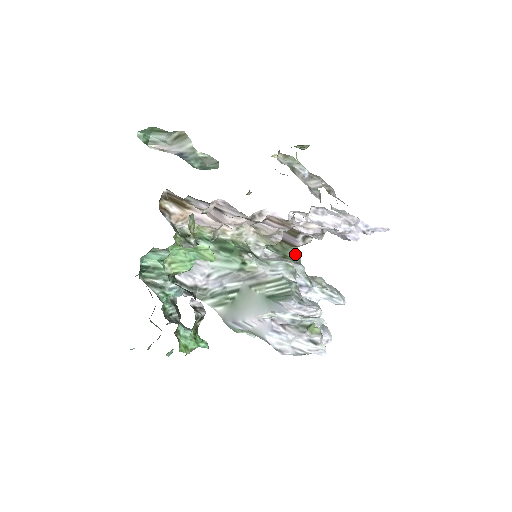
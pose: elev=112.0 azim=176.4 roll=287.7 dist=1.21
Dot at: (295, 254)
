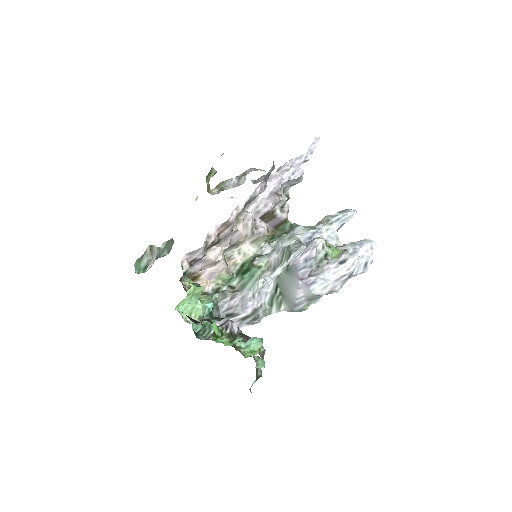
Dot at: (290, 225)
